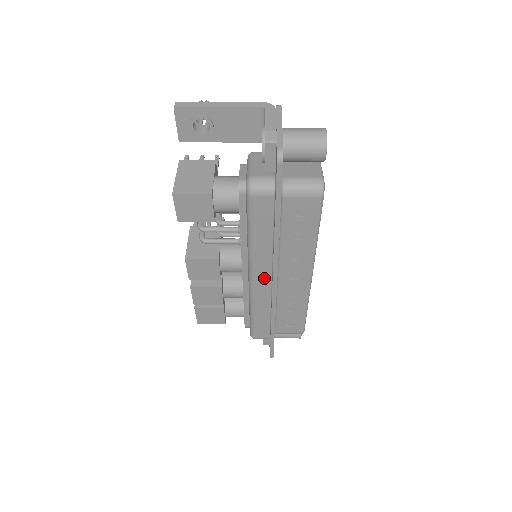
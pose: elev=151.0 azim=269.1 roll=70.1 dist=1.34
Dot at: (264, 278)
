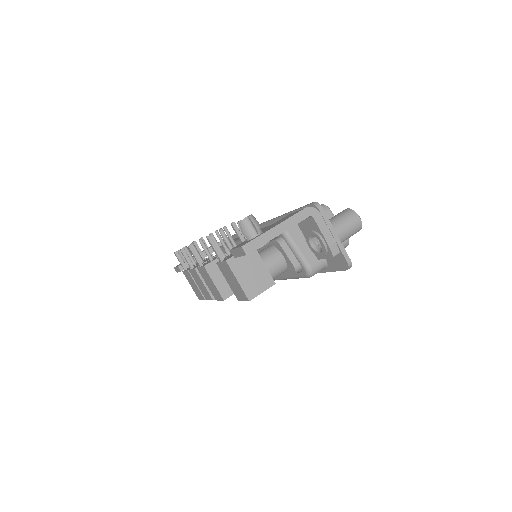
Dot at: occluded
